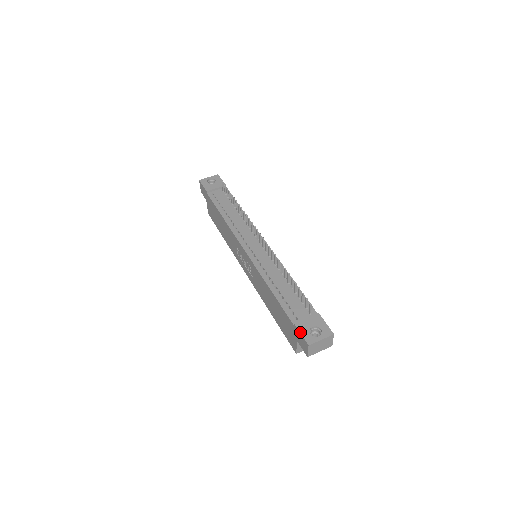
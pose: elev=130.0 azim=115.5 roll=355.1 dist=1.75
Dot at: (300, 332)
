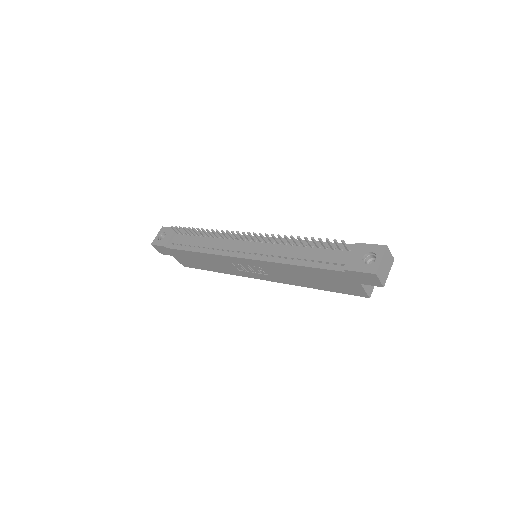
Dot at: (357, 271)
